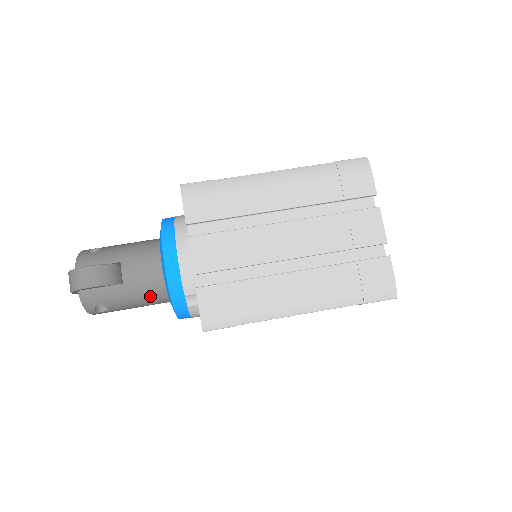
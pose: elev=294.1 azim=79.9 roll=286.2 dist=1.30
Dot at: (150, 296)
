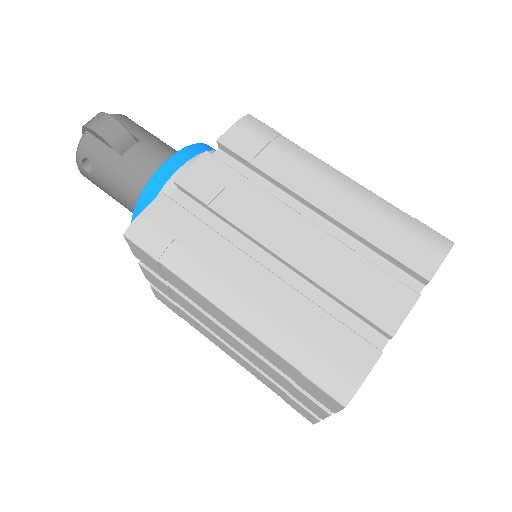
Dot at: (131, 190)
